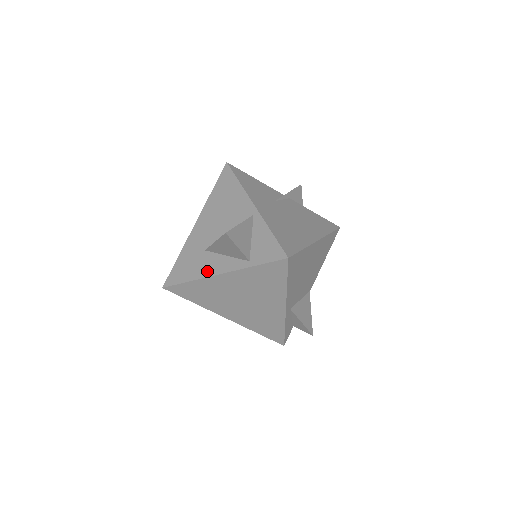
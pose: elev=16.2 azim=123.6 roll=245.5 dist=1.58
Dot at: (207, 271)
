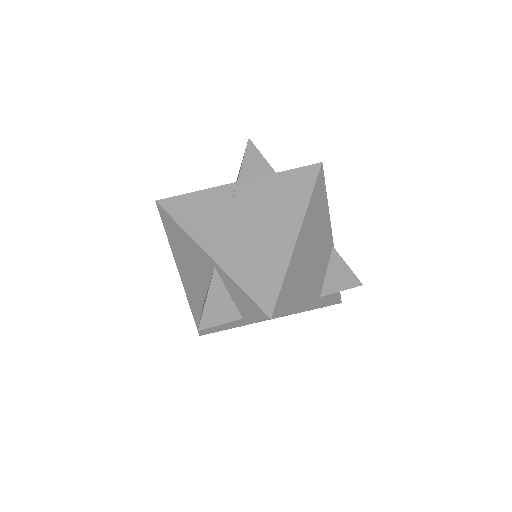
Dot at: (218, 325)
